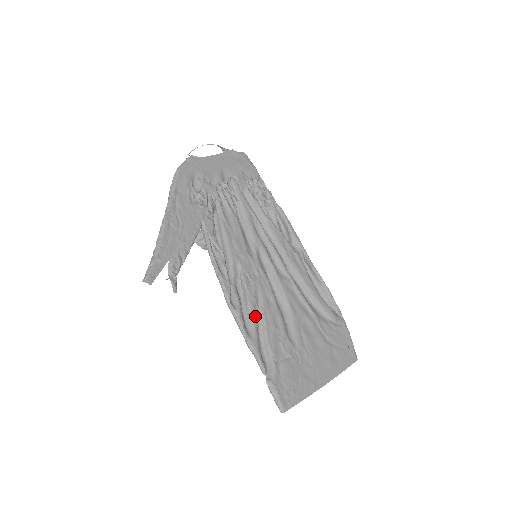
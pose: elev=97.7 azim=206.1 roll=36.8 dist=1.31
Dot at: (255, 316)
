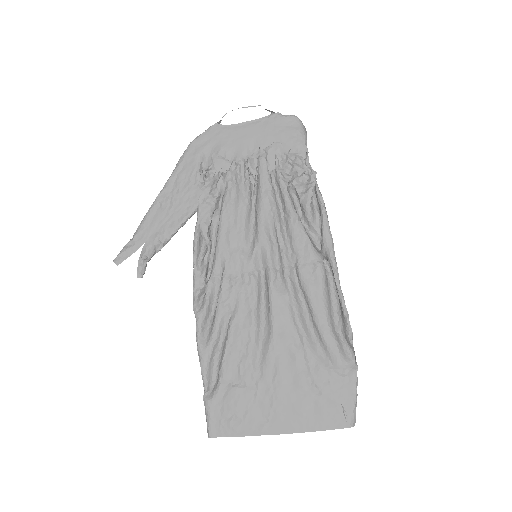
Dot at: (219, 326)
